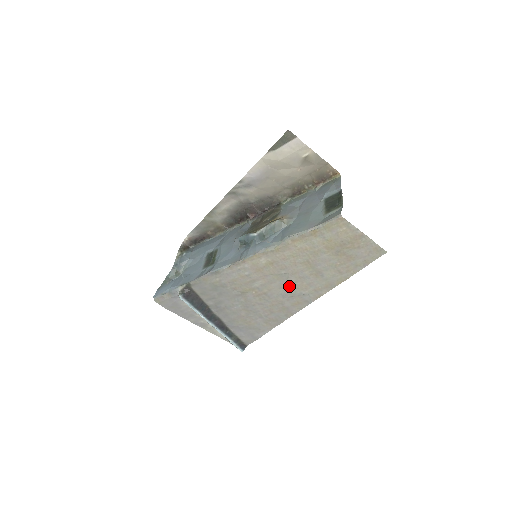
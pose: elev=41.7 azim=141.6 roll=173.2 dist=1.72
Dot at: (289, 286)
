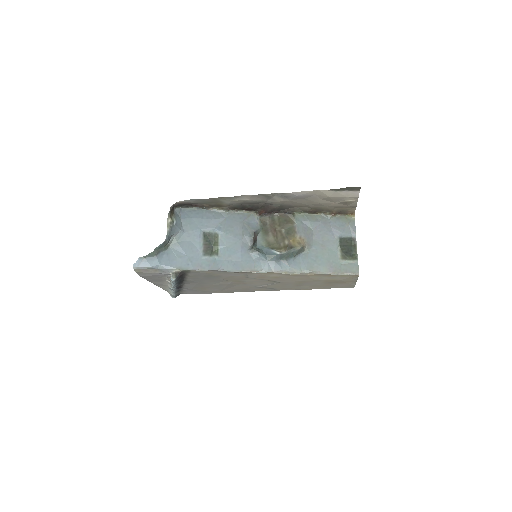
Dot at: (269, 285)
